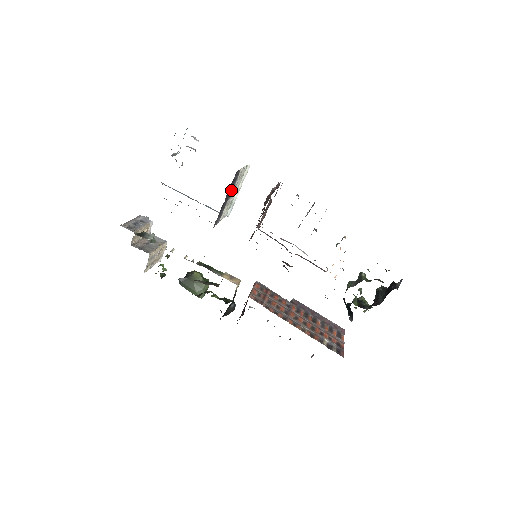
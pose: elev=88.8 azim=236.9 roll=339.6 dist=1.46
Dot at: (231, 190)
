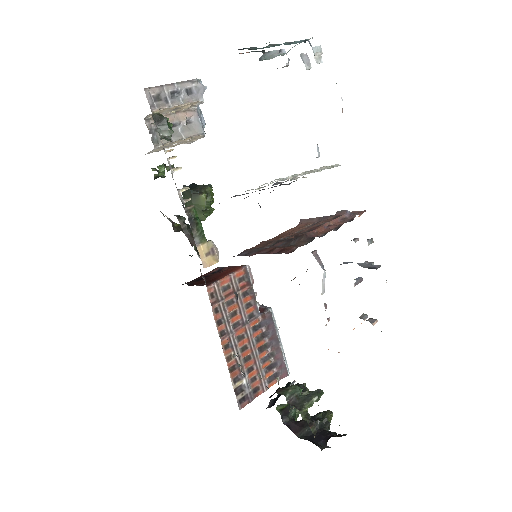
Dot at: occluded
